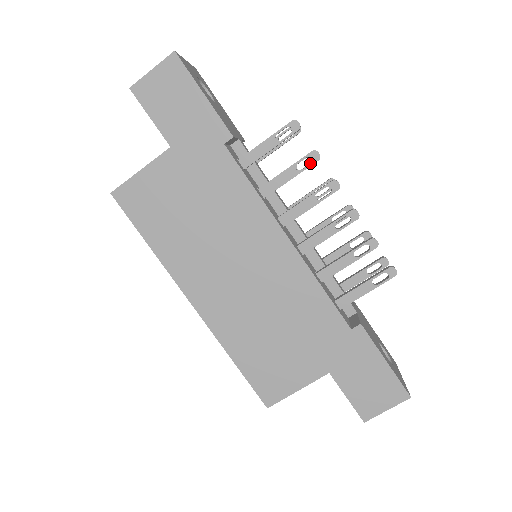
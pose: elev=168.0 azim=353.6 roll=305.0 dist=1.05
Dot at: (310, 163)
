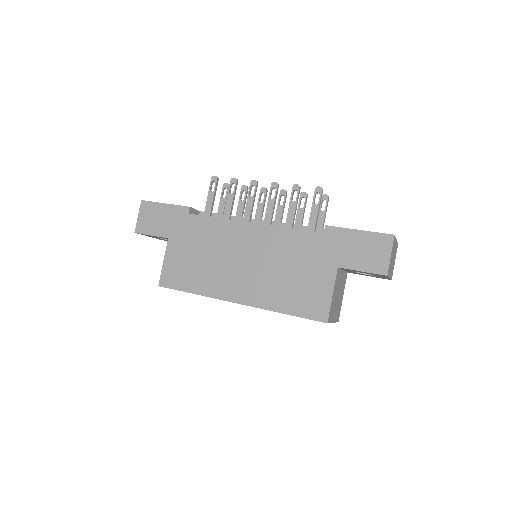
Dot at: (245, 192)
